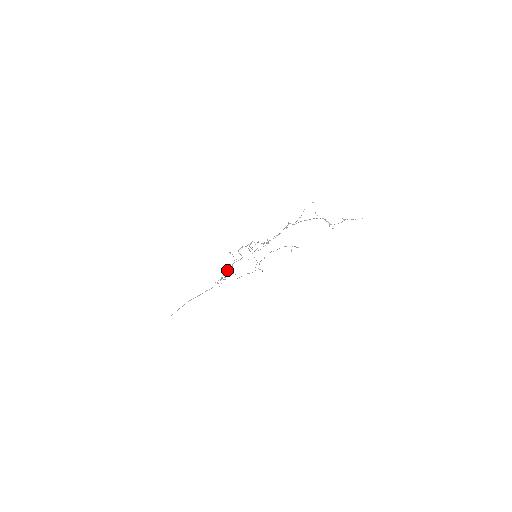
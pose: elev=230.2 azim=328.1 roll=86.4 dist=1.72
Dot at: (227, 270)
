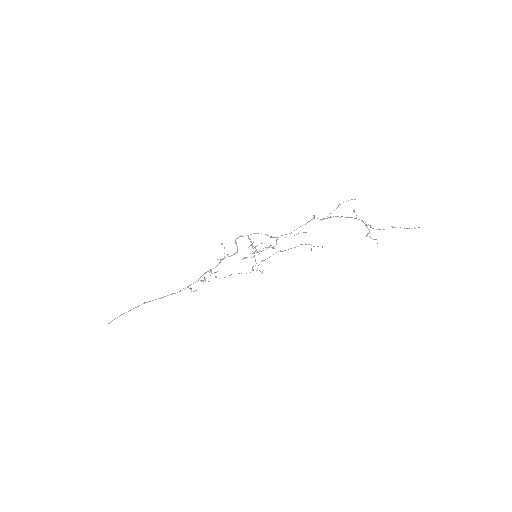
Dot at: occluded
